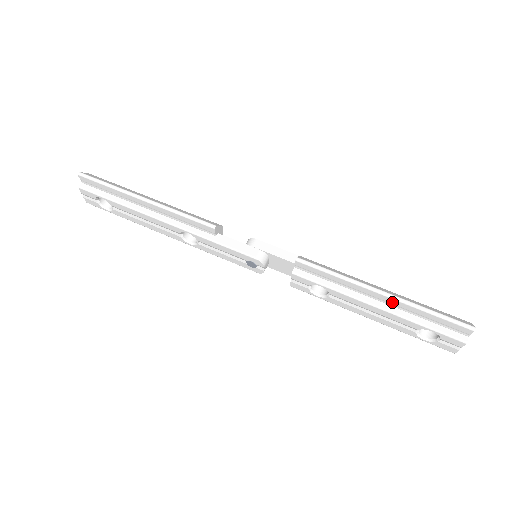
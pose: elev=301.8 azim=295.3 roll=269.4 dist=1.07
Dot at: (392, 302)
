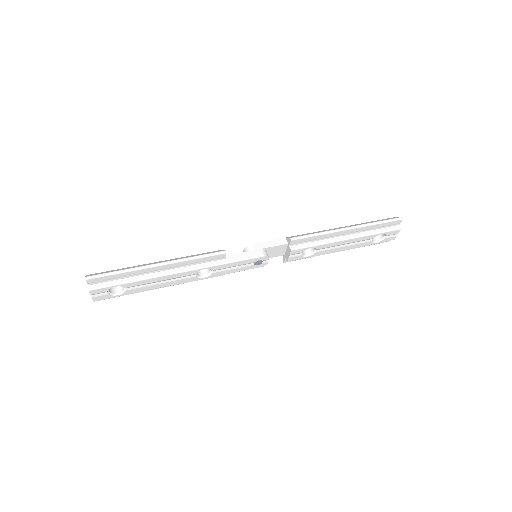
Dot at: (356, 231)
